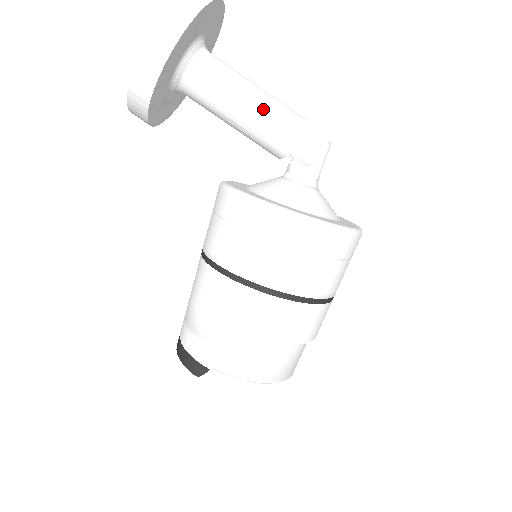
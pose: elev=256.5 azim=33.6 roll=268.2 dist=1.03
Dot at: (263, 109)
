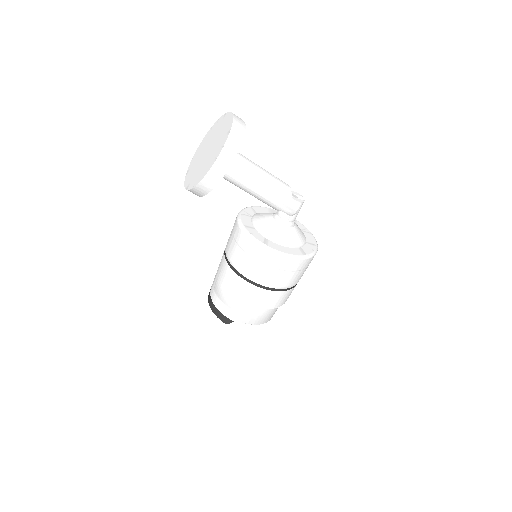
Dot at: (267, 189)
